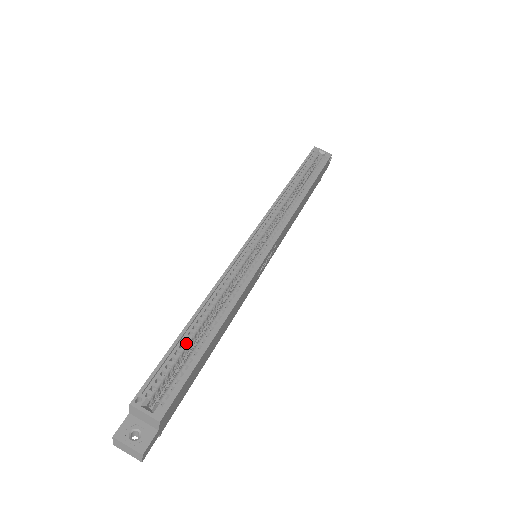
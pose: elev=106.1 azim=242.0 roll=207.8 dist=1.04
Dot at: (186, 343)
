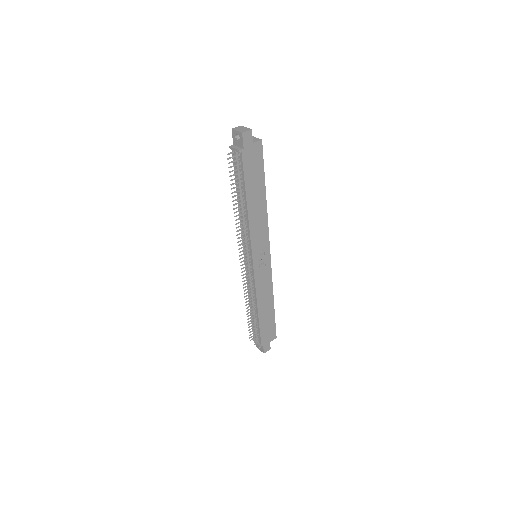
Dot at: occluded
